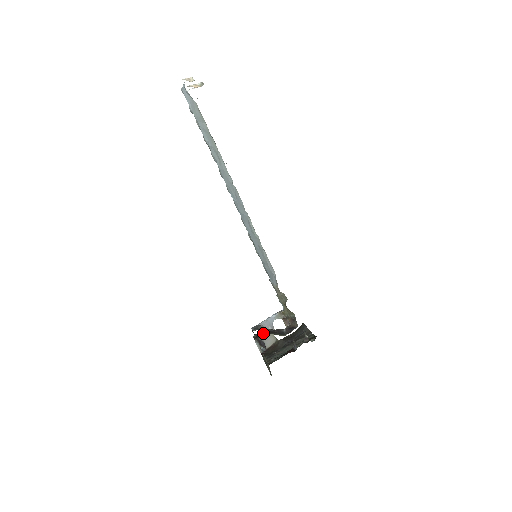
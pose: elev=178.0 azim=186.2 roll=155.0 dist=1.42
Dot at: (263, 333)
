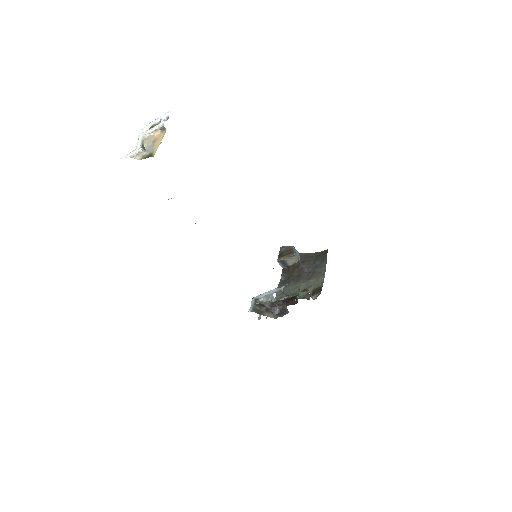
Dot at: (287, 254)
